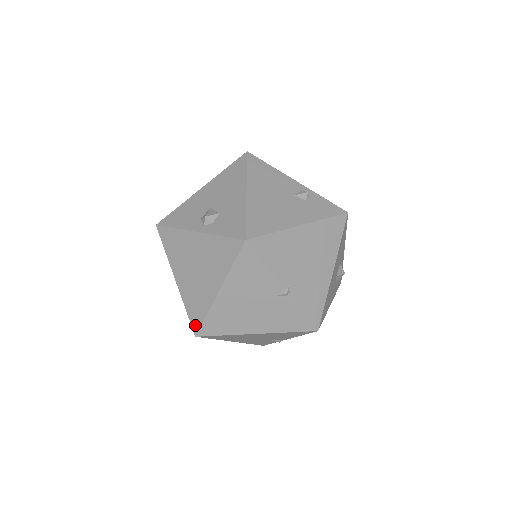
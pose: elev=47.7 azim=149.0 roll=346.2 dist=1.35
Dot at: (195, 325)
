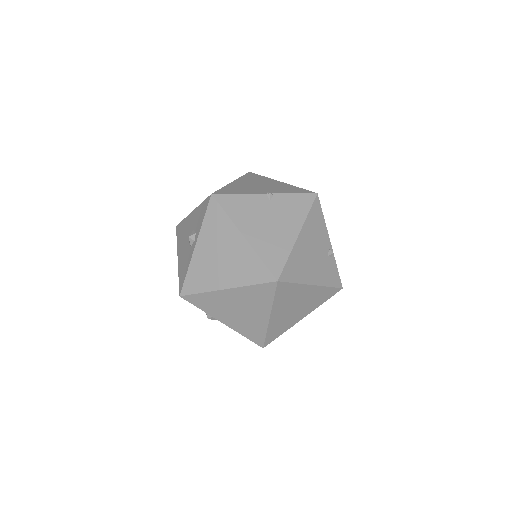
Dot at: (267, 277)
